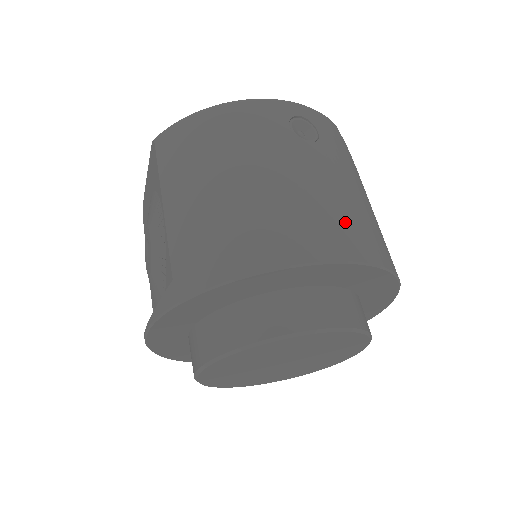
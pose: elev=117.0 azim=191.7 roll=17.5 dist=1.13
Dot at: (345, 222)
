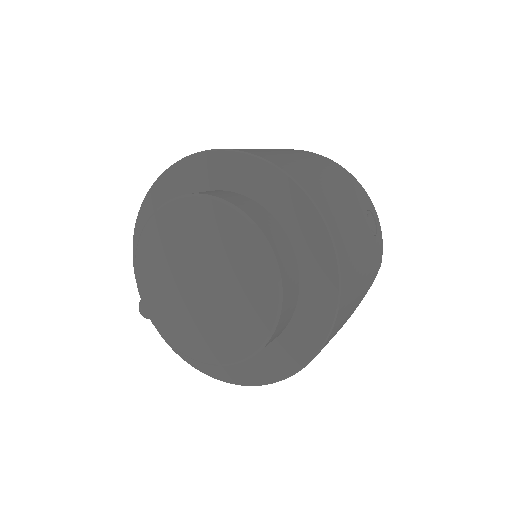
Dot at: (350, 247)
